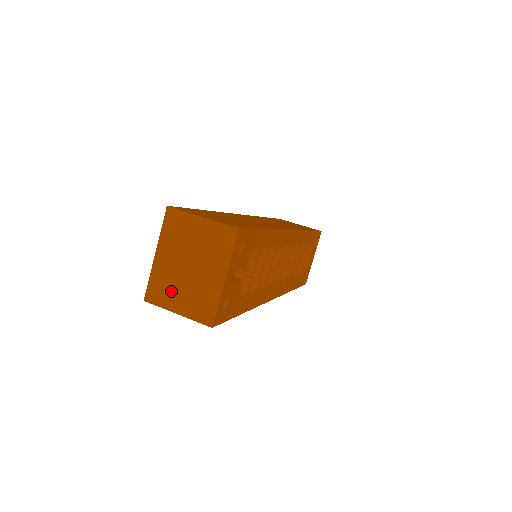
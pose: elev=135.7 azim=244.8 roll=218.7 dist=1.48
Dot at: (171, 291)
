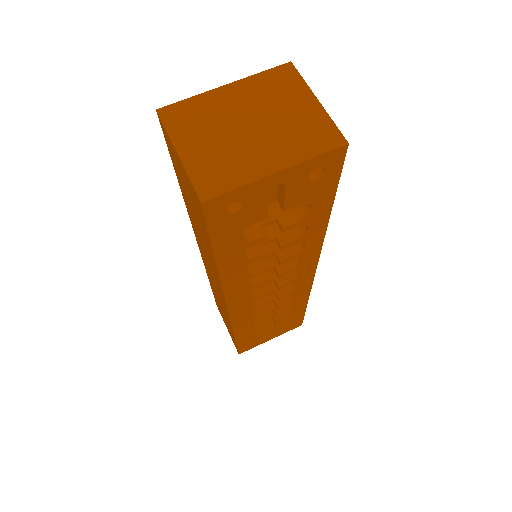
Dot at: (199, 128)
